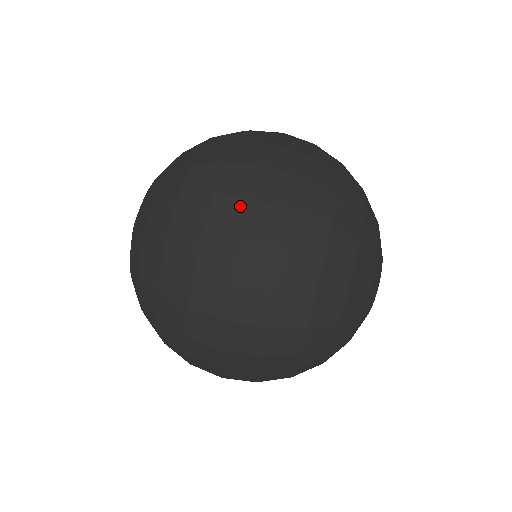
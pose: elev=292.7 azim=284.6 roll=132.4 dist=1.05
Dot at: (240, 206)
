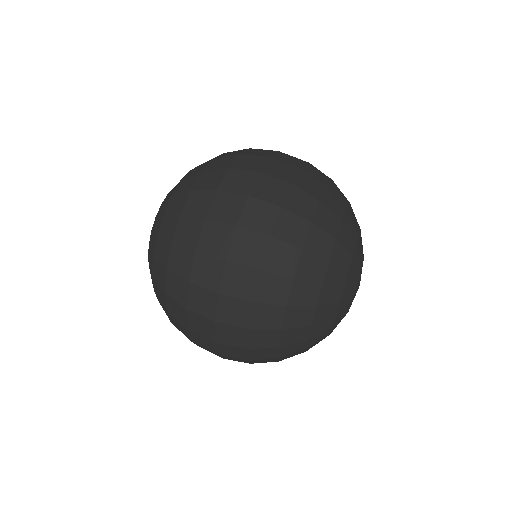
Dot at: (209, 296)
